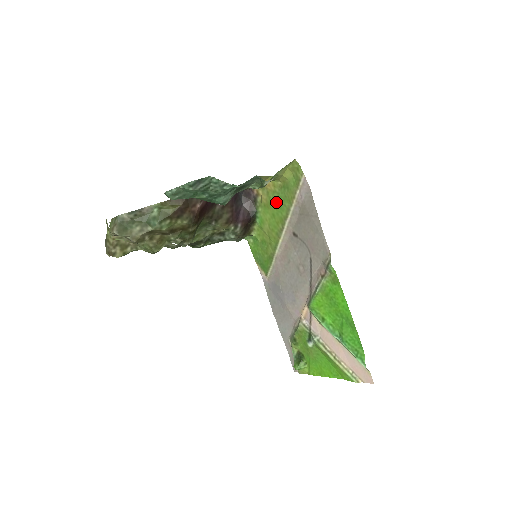
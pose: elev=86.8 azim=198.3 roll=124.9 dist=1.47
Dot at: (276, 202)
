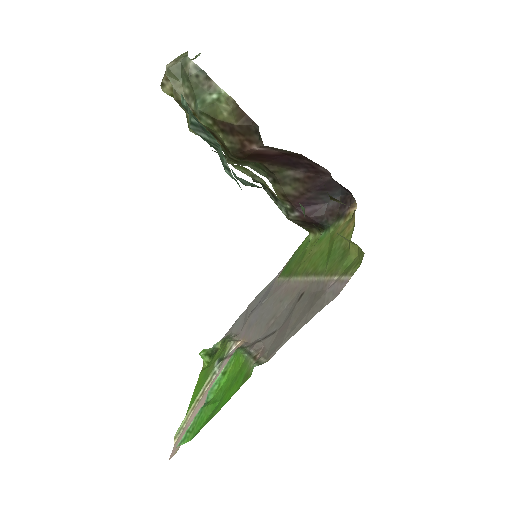
Dot at: (332, 249)
